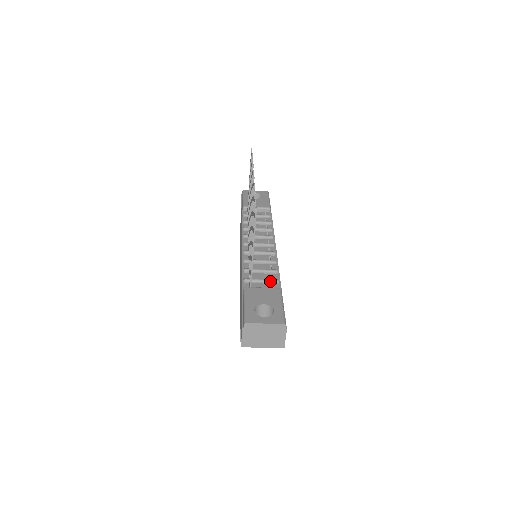
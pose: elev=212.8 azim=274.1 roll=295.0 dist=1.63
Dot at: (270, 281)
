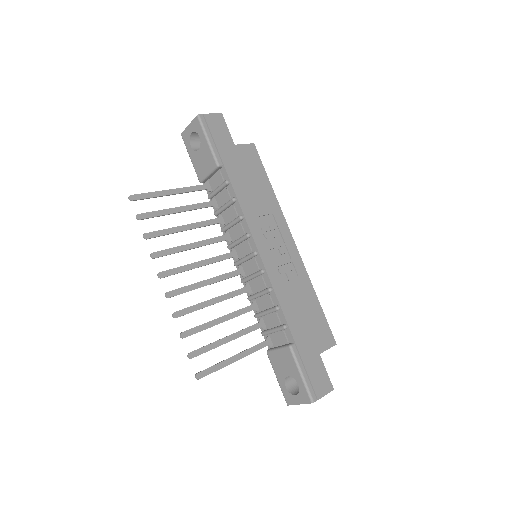
Dot at: (279, 331)
